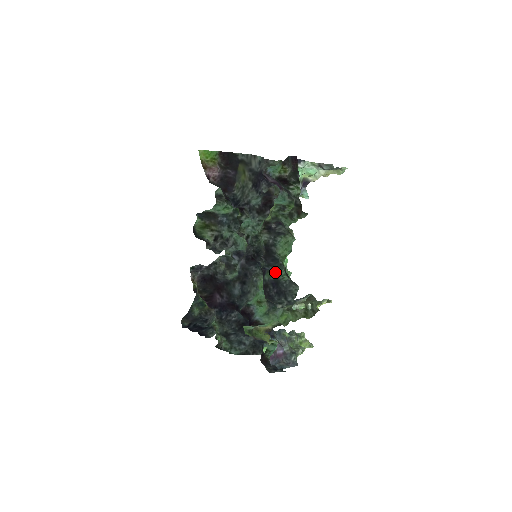
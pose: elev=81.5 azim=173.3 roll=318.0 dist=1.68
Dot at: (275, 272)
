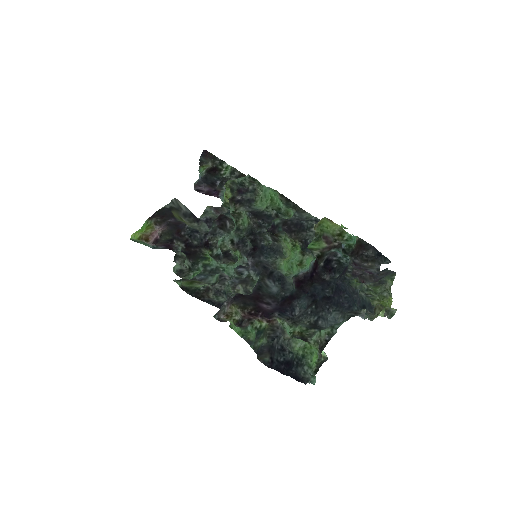
Dot at: occluded
